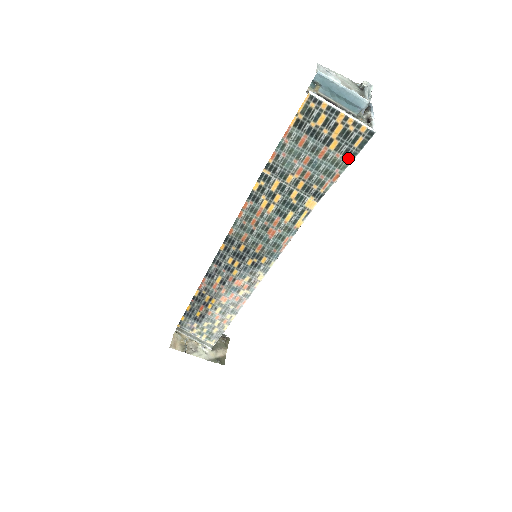
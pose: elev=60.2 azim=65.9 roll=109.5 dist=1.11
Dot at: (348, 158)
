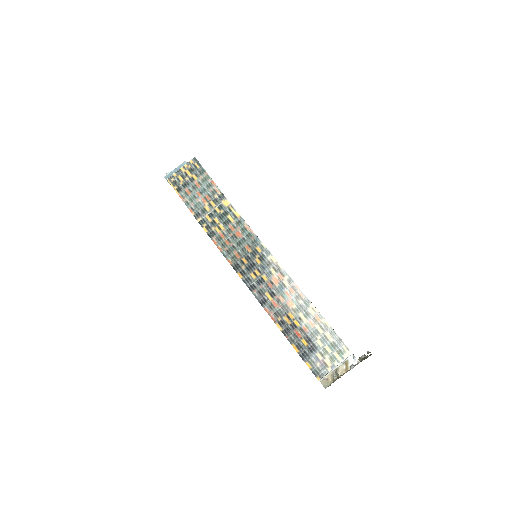
Dot at: (204, 173)
